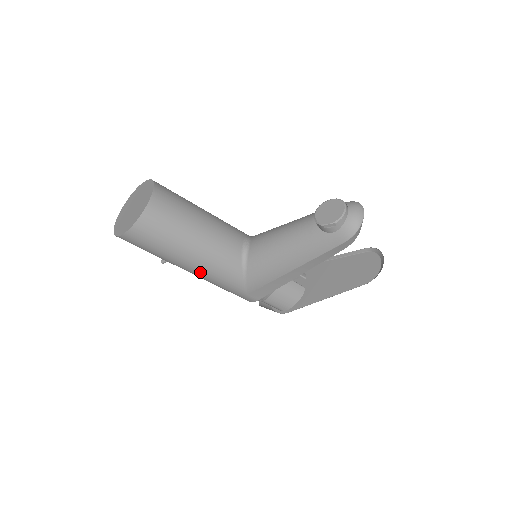
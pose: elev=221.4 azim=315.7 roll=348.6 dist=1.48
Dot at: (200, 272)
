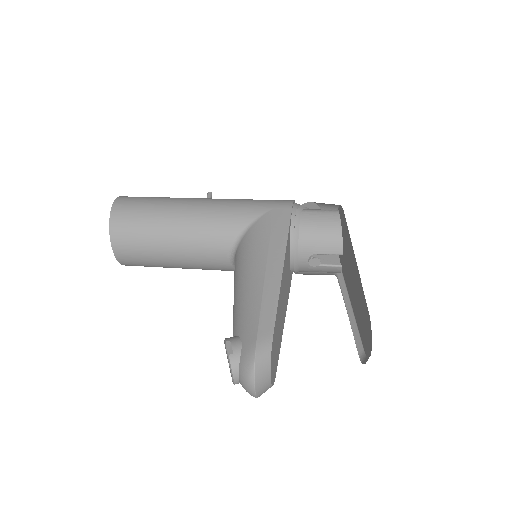
Dot at: occluded
